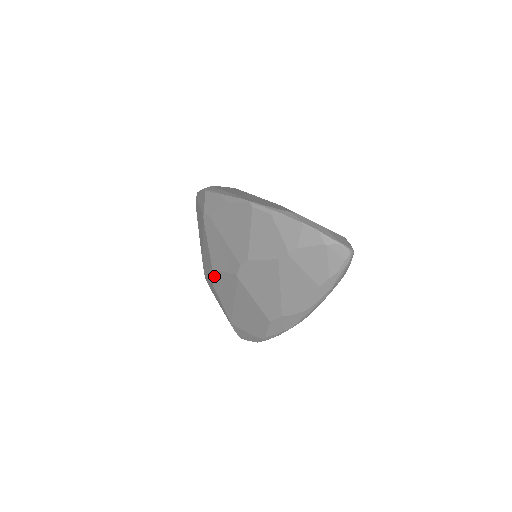
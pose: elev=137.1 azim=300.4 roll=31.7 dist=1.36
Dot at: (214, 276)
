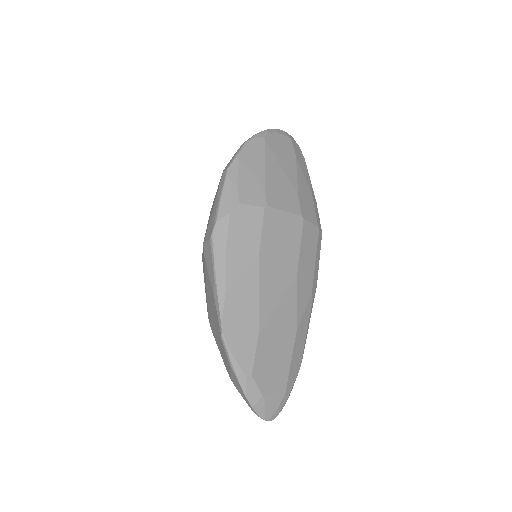
Dot at: occluded
